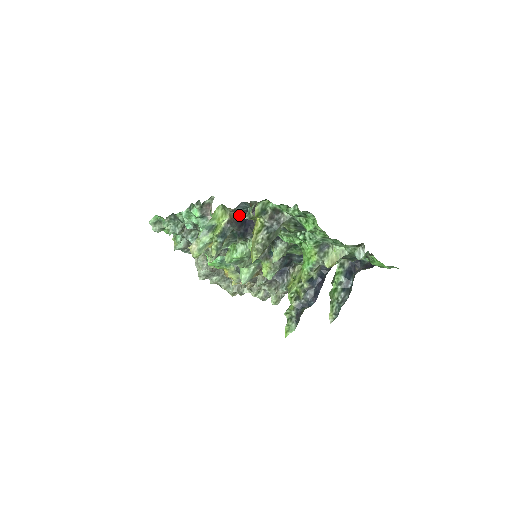
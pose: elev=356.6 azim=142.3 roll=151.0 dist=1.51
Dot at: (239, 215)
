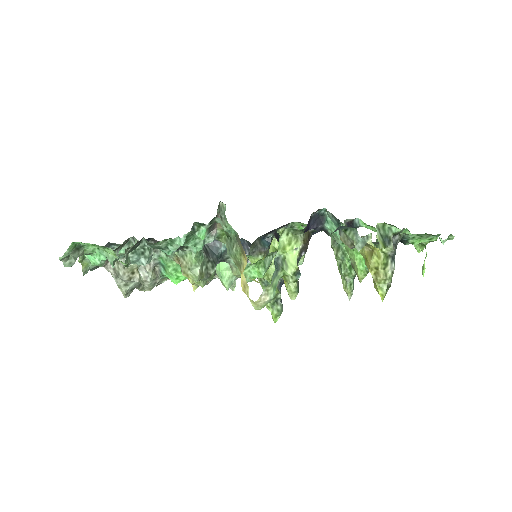
Dot at: (309, 235)
